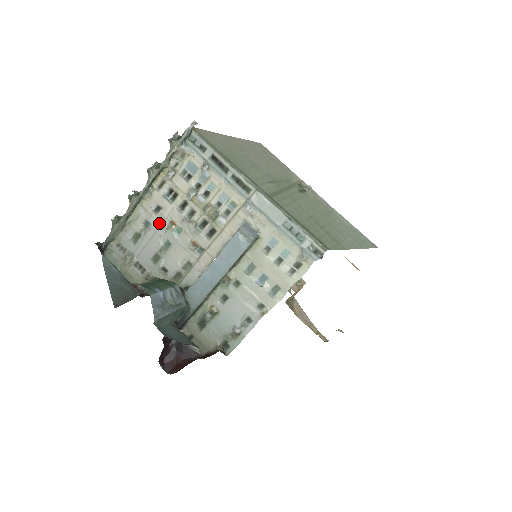
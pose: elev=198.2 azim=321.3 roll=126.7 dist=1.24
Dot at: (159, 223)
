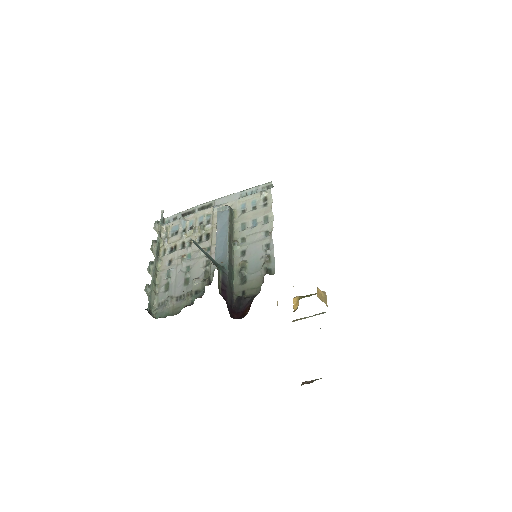
Dot at: (175, 265)
